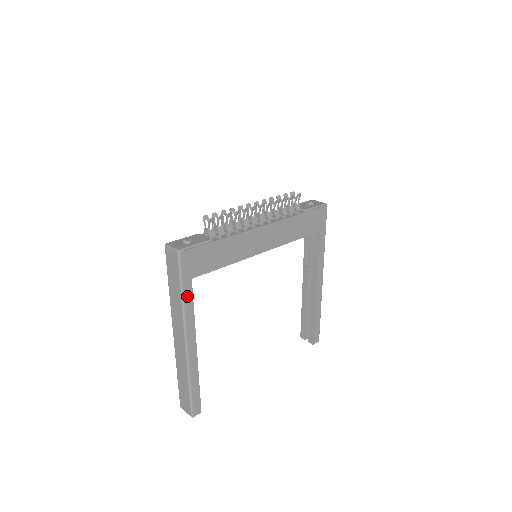
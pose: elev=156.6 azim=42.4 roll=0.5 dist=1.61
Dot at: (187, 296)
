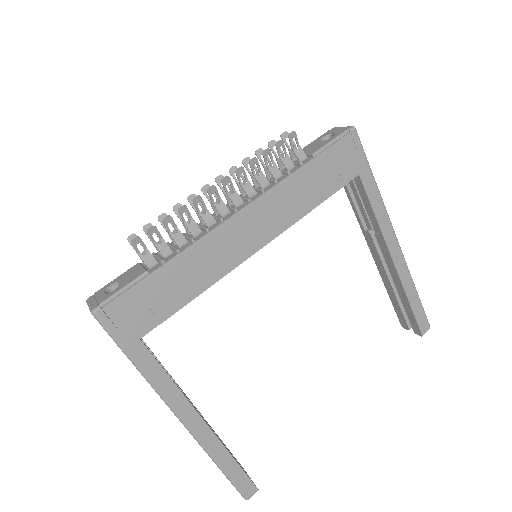
Dot at: (146, 364)
